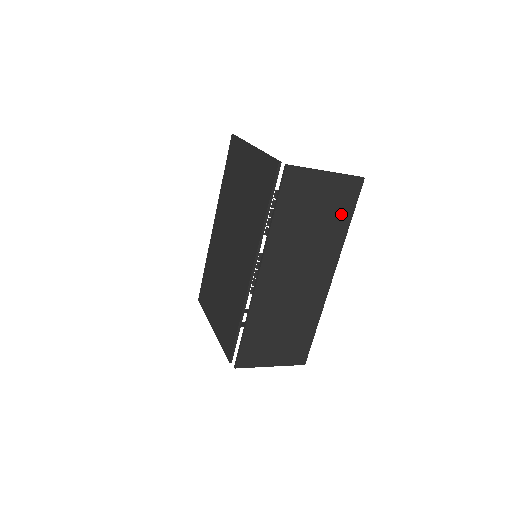
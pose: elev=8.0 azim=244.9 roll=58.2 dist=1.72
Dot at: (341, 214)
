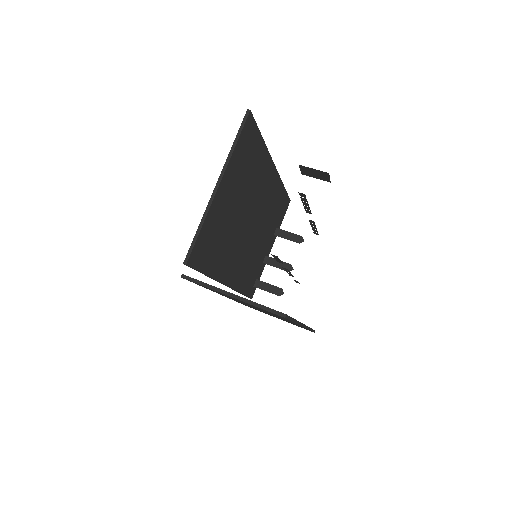
Dot at: occluded
